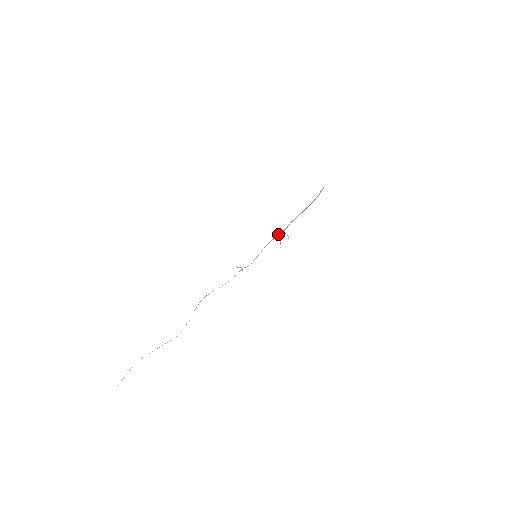
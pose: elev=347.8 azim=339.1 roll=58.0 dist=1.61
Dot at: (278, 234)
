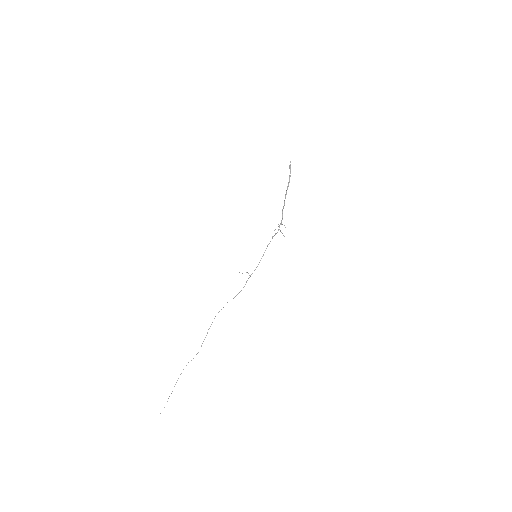
Dot at: (278, 229)
